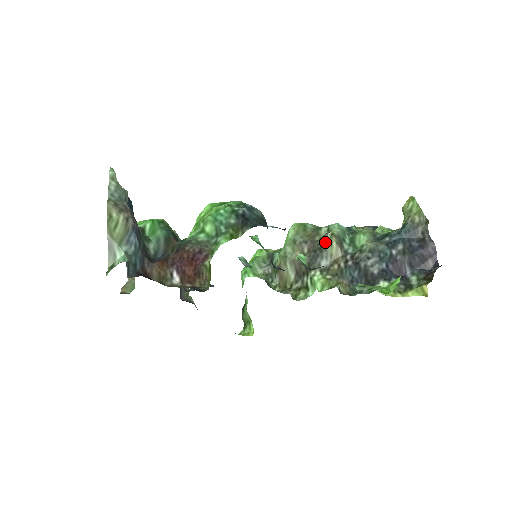
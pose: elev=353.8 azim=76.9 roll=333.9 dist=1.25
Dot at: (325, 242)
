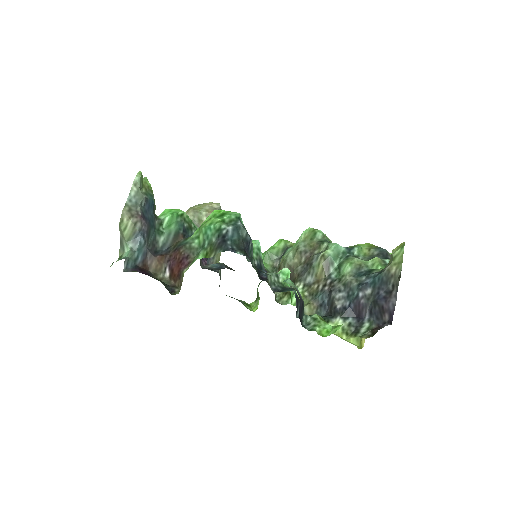
Dot at: (315, 261)
